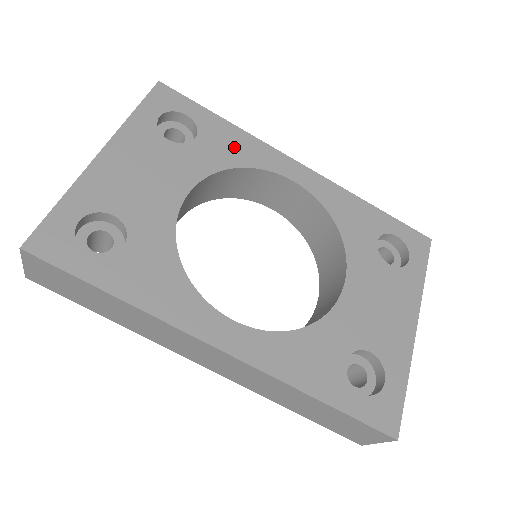
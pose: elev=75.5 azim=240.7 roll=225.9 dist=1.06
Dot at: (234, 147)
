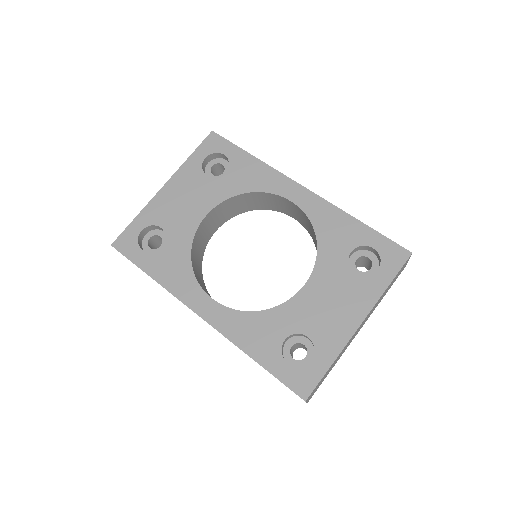
Dot at: (252, 176)
